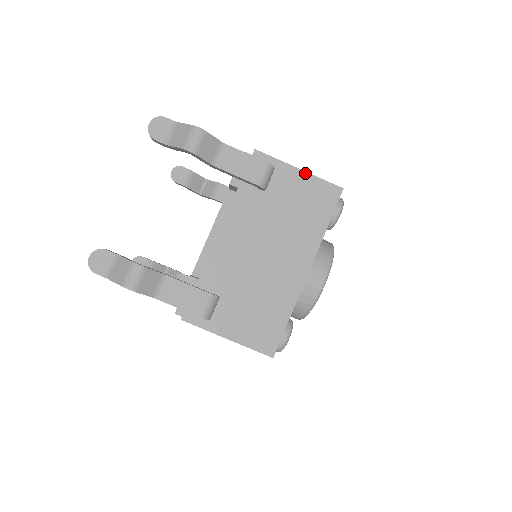
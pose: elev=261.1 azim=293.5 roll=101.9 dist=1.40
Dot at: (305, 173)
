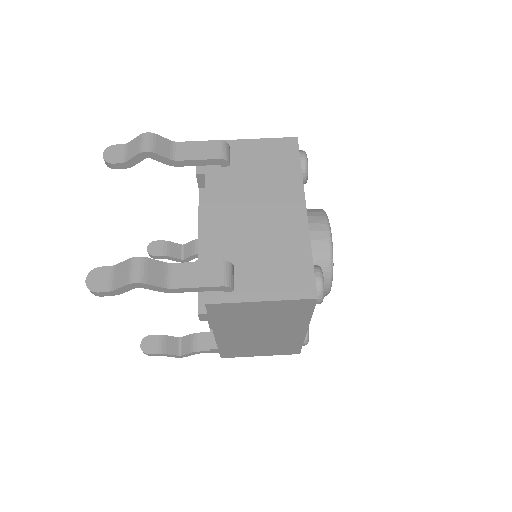
Dot at: (258, 140)
